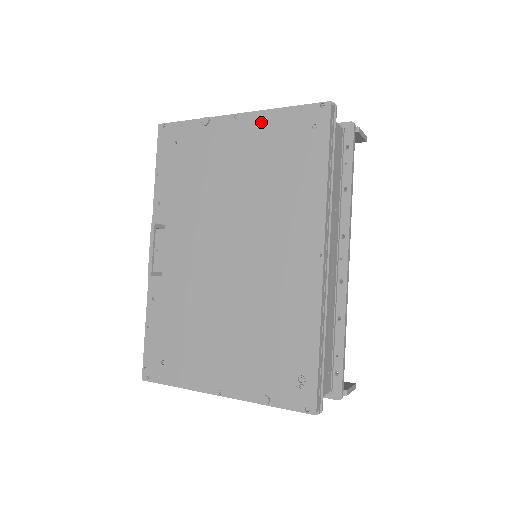
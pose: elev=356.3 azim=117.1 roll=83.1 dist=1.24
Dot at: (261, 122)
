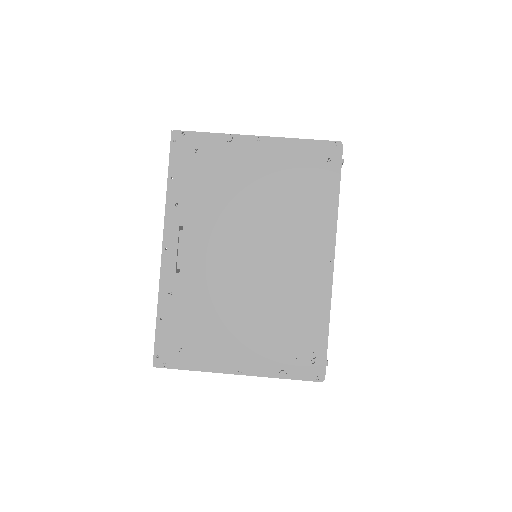
Dot at: (282, 148)
